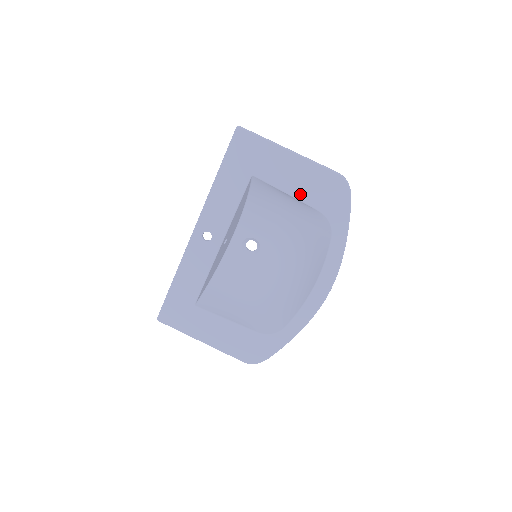
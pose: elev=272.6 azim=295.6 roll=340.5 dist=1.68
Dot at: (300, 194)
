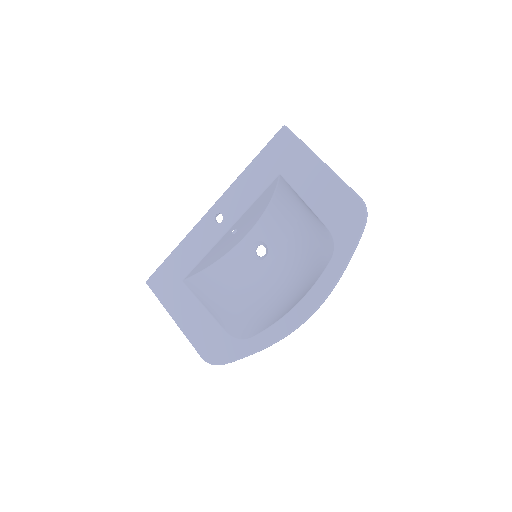
Dot at: (316, 206)
